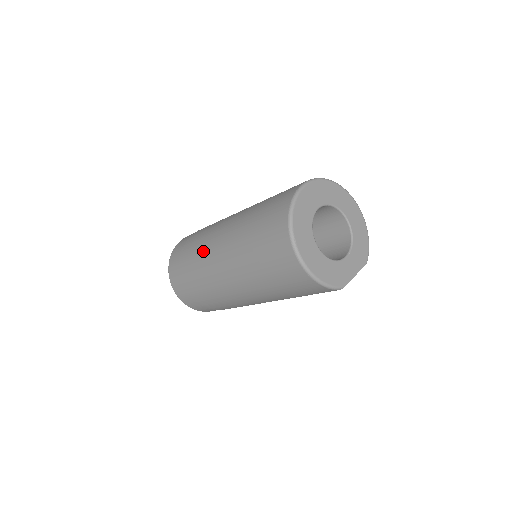
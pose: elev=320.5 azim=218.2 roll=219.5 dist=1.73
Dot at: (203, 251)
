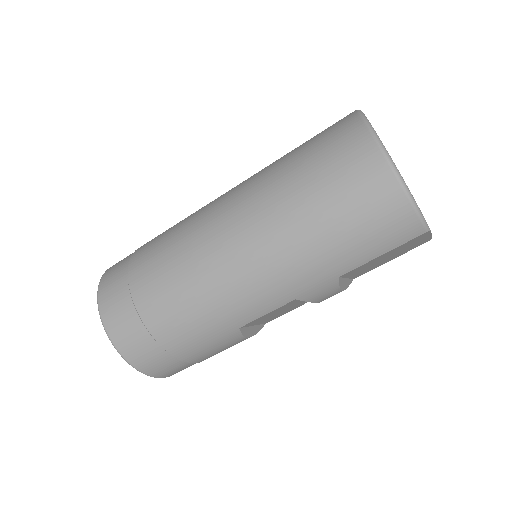
Dot at: (184, 225)
